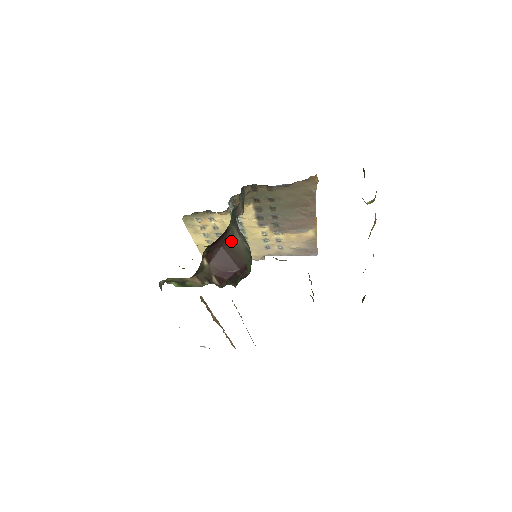
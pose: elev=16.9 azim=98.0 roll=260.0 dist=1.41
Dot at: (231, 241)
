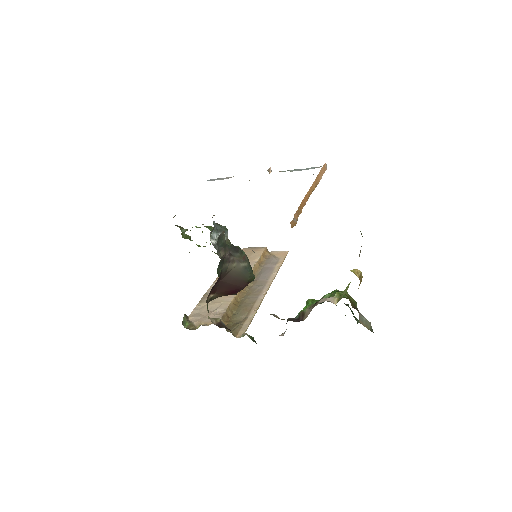
Dot at: (227, 273)
